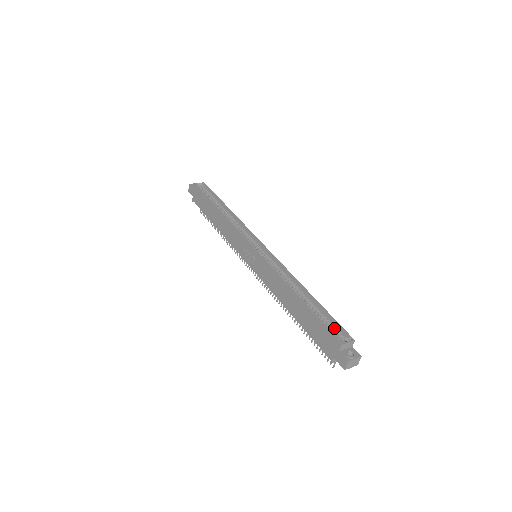
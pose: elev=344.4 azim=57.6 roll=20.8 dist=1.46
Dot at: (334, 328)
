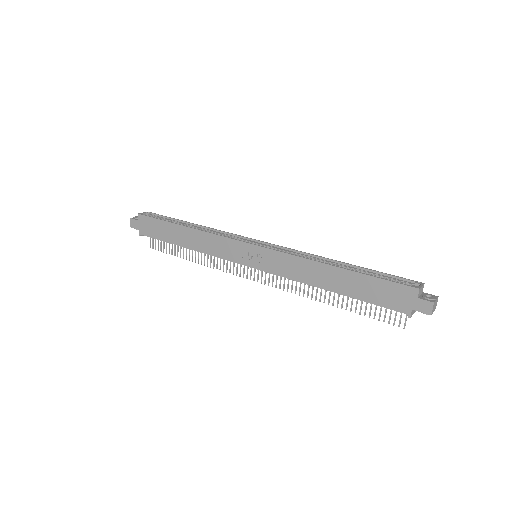
Dot at: (395, 281)
